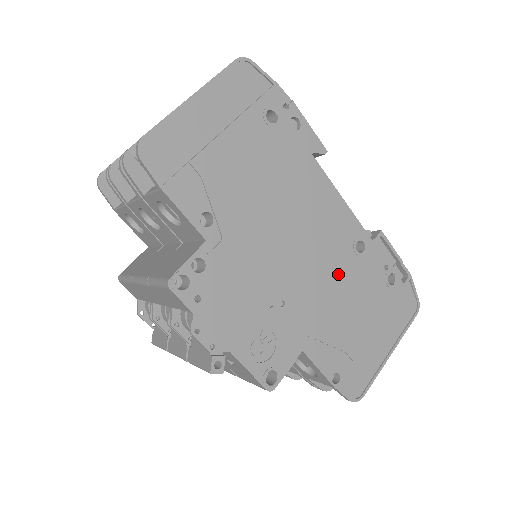
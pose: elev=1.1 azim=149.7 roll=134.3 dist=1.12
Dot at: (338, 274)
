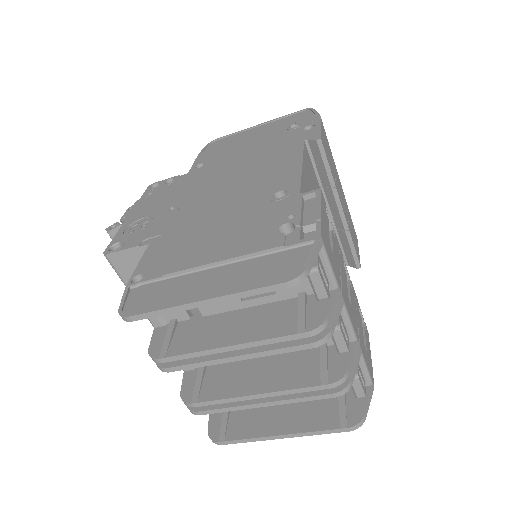
Dot at: (236, 207)
